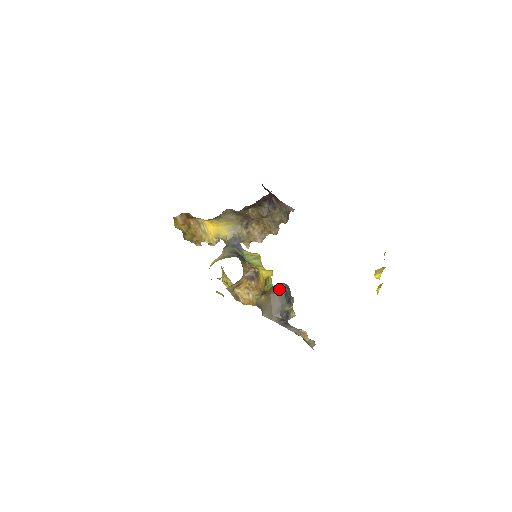
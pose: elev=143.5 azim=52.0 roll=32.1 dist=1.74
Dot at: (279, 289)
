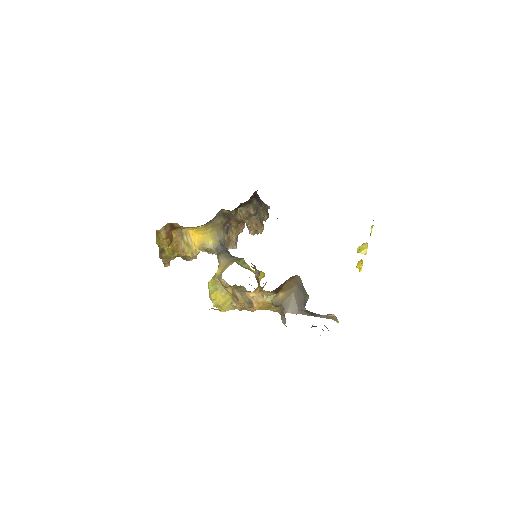
Dot at: (297, 281)
